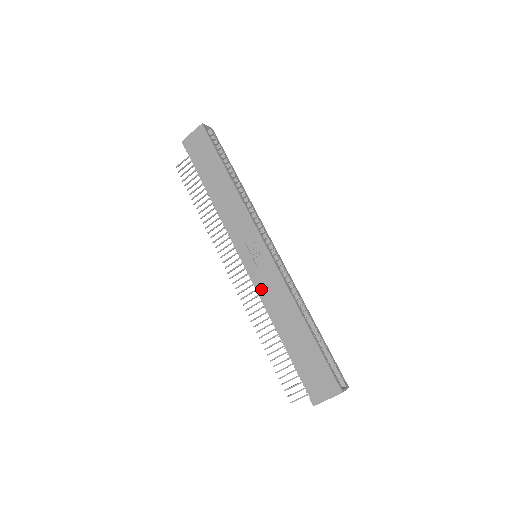
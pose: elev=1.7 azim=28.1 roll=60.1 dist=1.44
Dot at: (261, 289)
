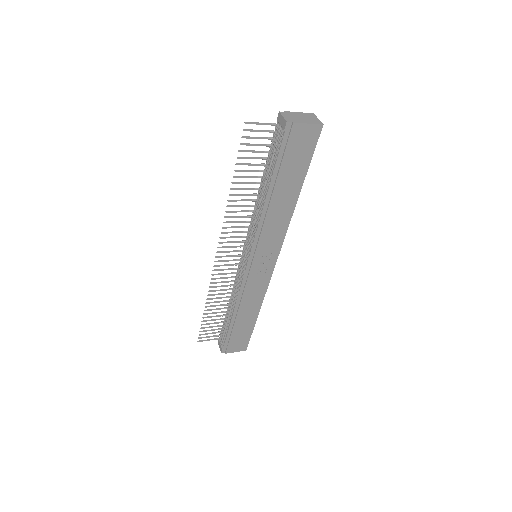
Dot at: (247, 287)
